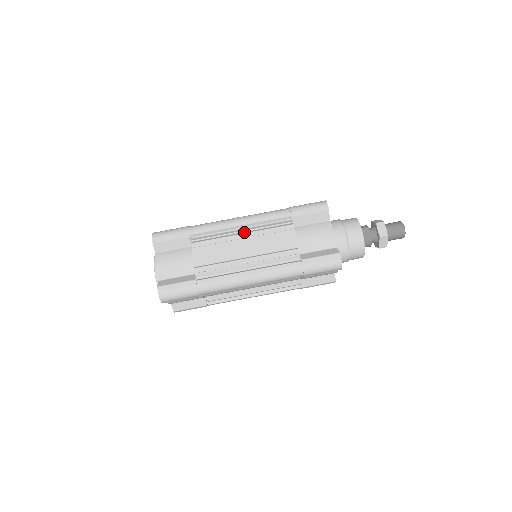
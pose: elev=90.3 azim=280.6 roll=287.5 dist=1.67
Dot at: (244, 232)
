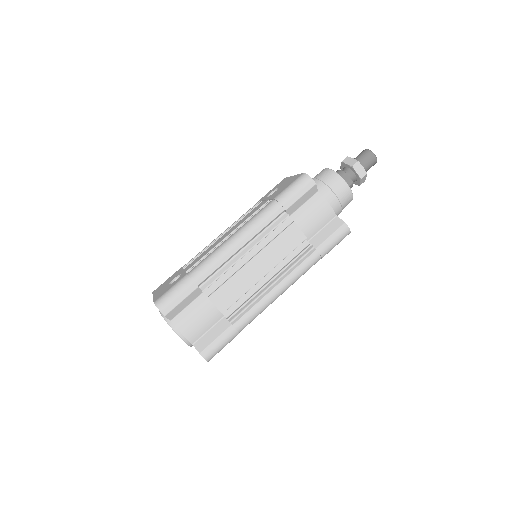
Dot at: (248, 251)
